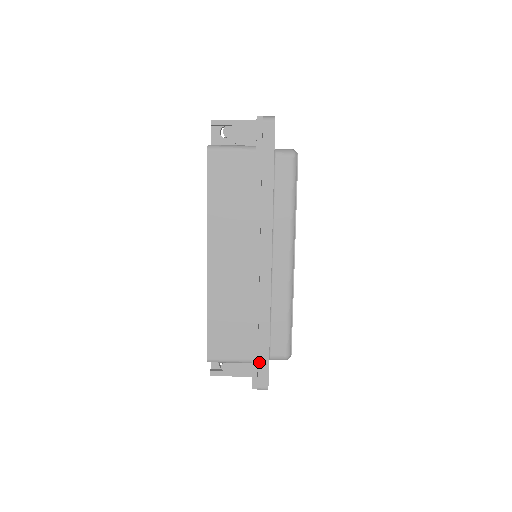
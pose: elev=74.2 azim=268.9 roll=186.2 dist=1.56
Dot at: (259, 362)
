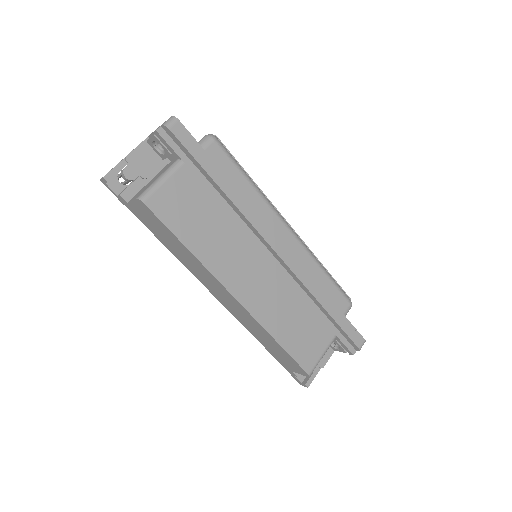
Dot at: (344, 329)
